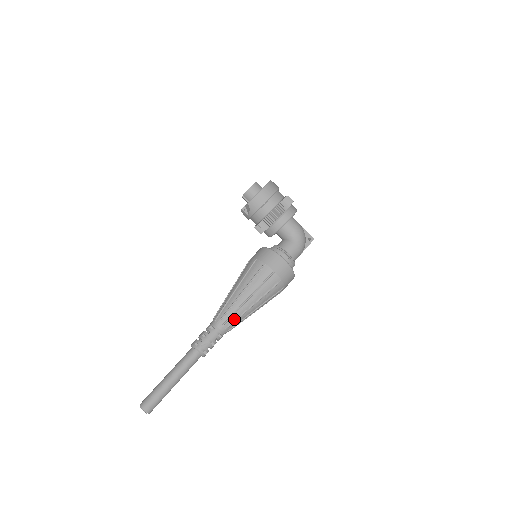
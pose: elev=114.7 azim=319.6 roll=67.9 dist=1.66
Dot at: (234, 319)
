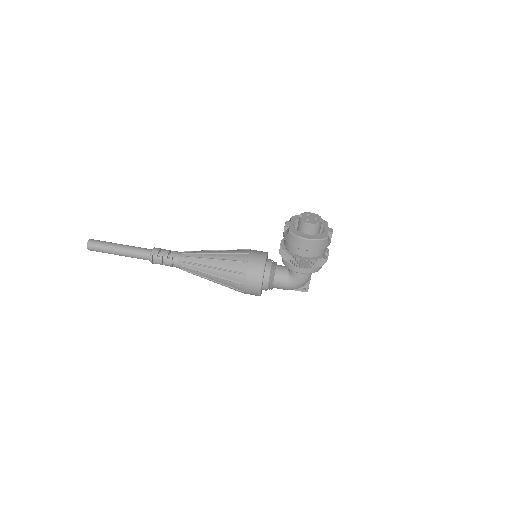
Dot at: (191, 271)
